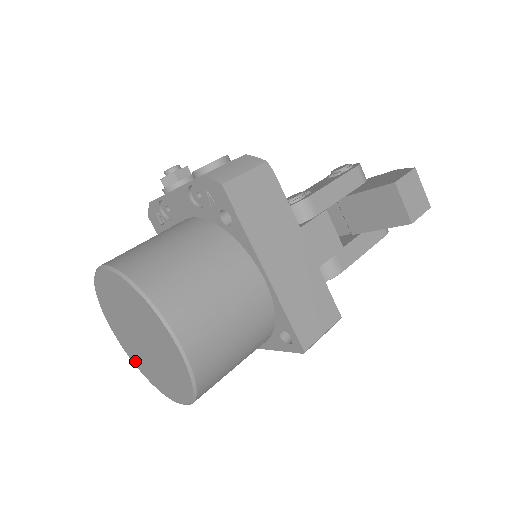
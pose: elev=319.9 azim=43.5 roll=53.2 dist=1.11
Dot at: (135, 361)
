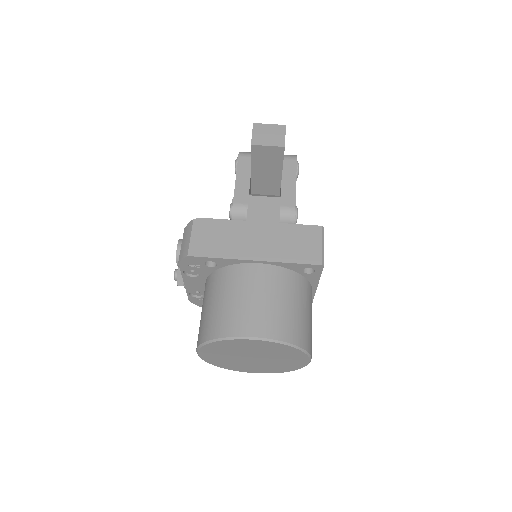
Dot at: (275, 371)
